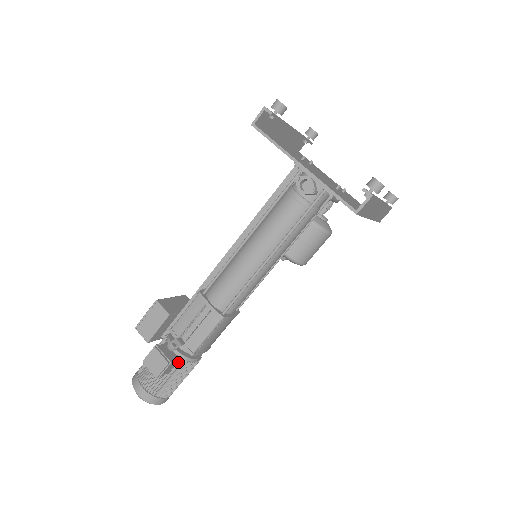
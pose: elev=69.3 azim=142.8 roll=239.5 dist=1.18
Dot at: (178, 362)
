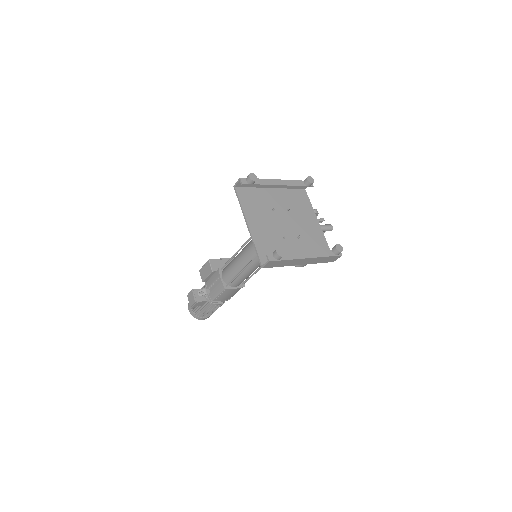
Dot at: (206, 302)
